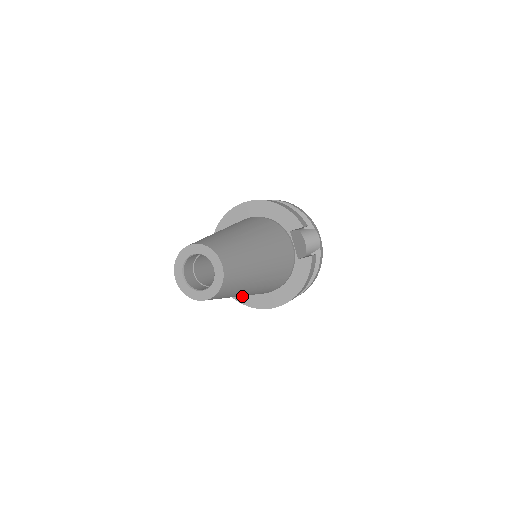
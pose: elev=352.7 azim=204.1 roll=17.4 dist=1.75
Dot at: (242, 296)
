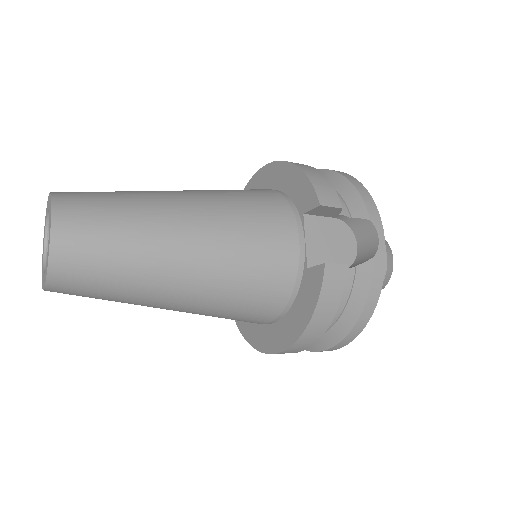
Dot at: (244, 323)
